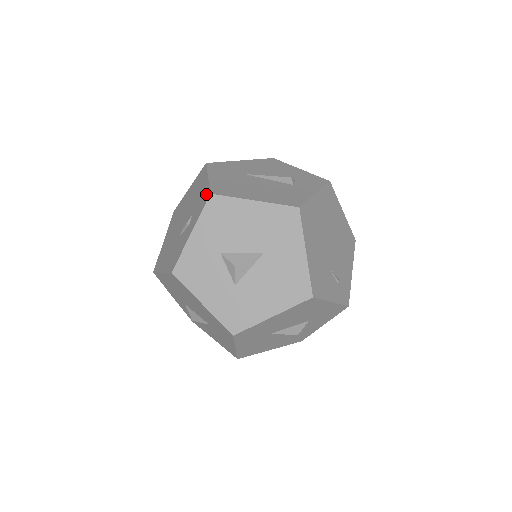
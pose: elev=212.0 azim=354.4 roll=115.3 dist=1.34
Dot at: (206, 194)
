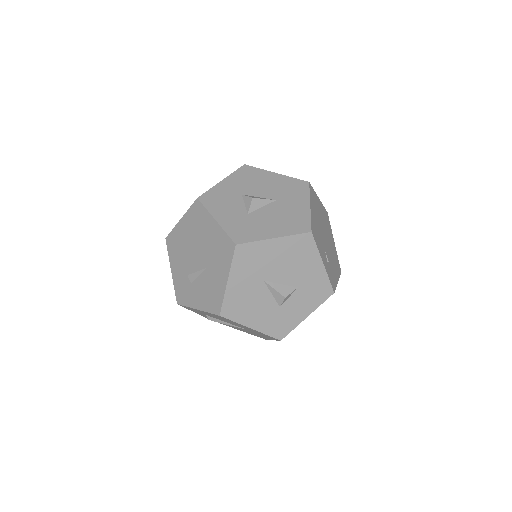
Dot at: occluded
